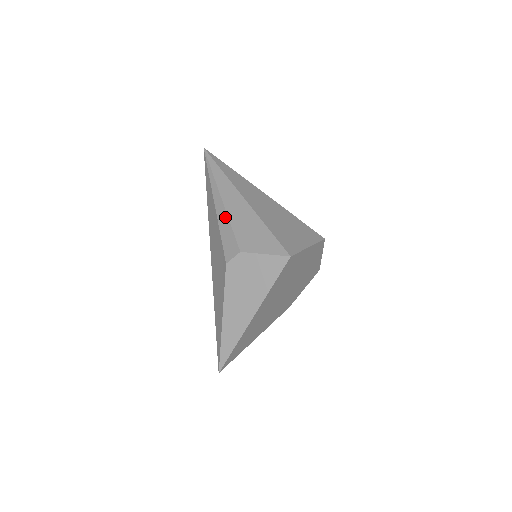
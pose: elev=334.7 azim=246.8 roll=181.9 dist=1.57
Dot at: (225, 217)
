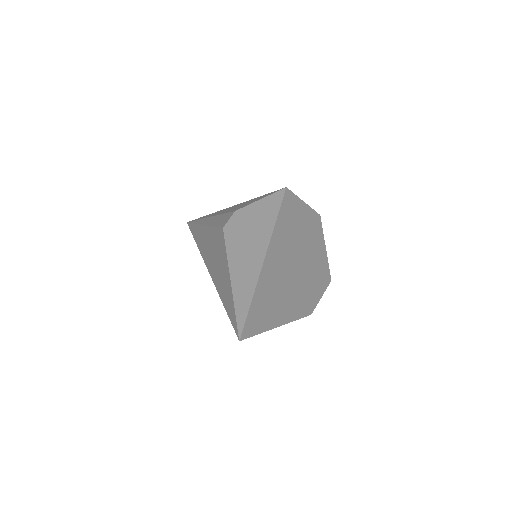
Dot at: (215, 217)
